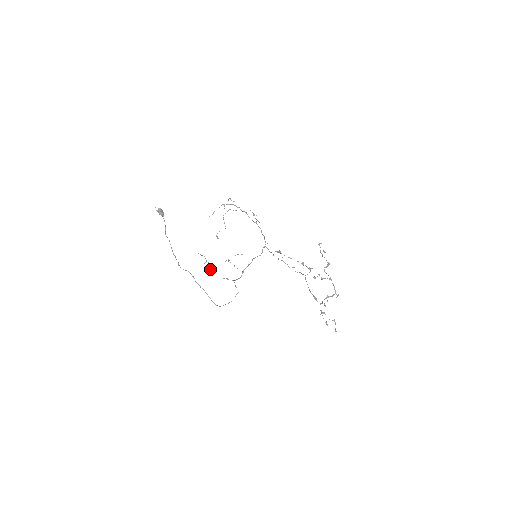
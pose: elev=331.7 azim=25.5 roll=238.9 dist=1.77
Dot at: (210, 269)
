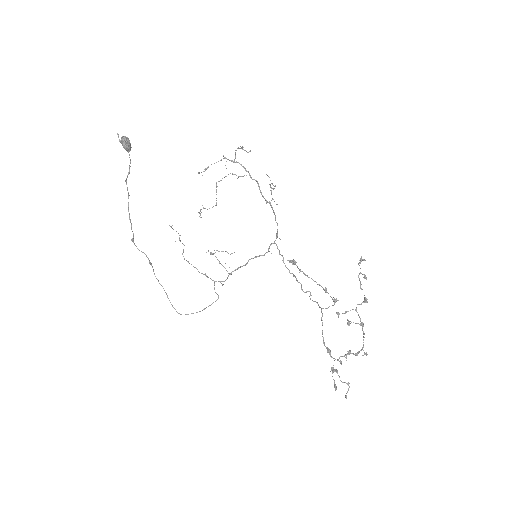
Dot at: (182, 254)
